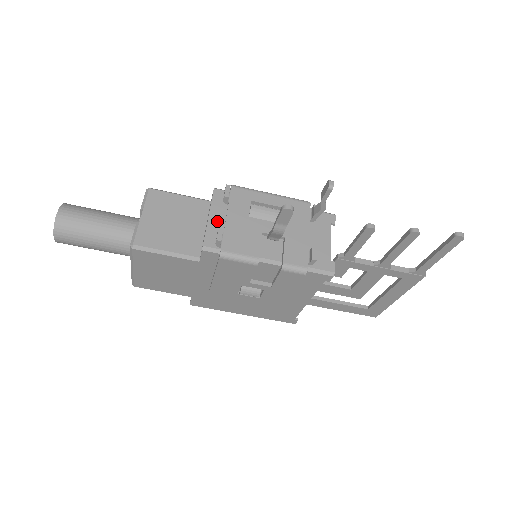
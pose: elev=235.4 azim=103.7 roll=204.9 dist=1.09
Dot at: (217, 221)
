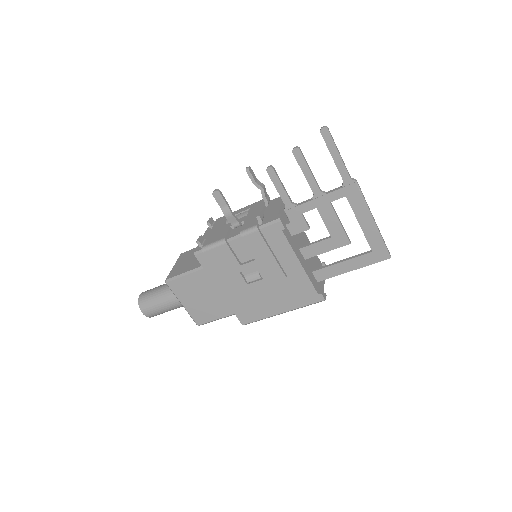
Dot at: occluded
